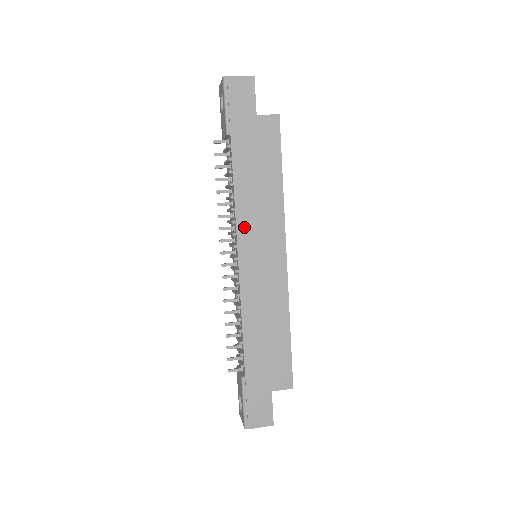
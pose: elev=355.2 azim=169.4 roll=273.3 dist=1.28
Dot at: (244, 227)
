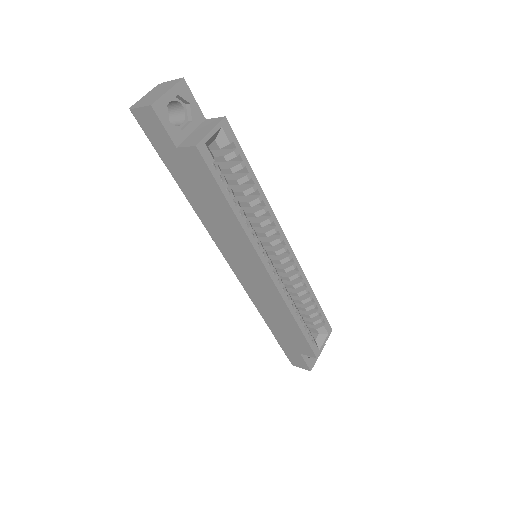
Dot at: (222, 245)
